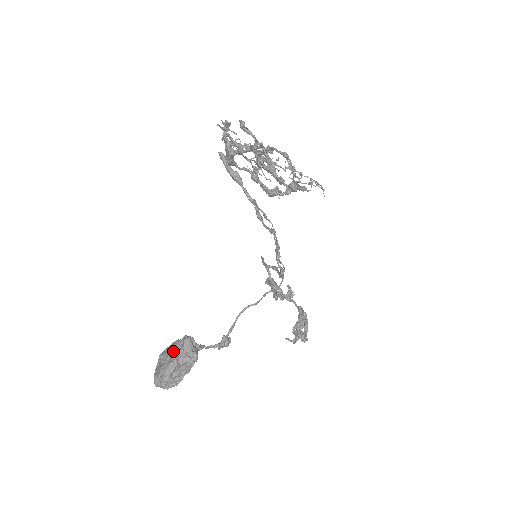
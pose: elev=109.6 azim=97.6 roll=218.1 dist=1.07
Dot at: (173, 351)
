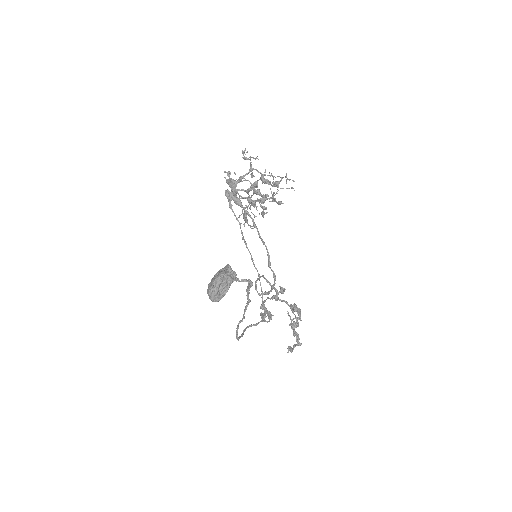
Dot at: (220, 270)
